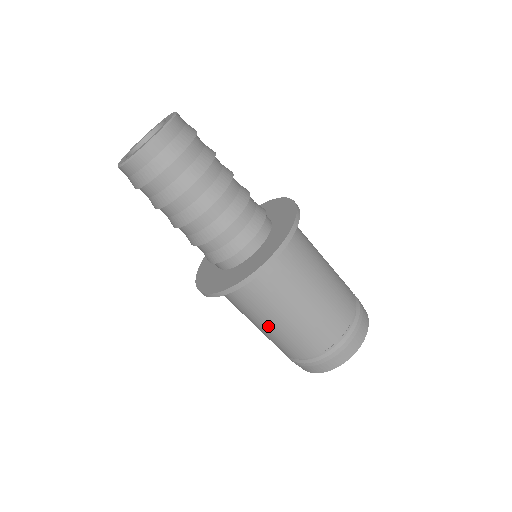
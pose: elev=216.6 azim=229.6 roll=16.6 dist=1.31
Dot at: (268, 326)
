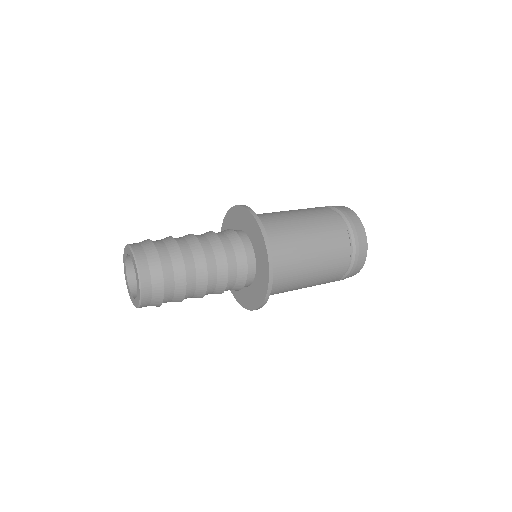
Dot at: (311, 274)
